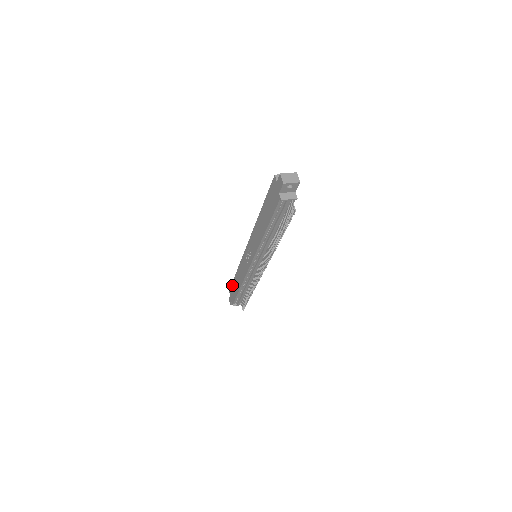
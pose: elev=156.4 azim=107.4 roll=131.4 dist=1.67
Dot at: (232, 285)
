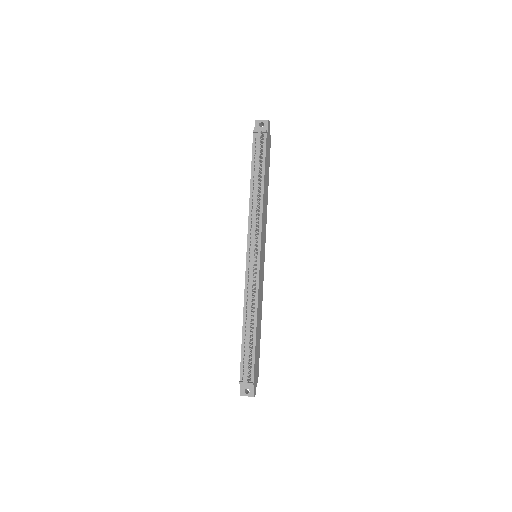
Dot at: occluded
